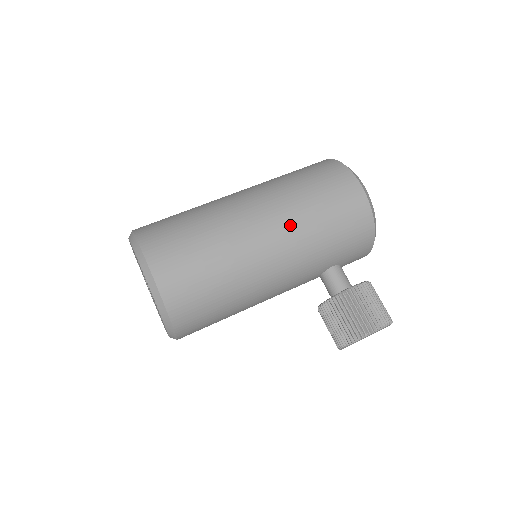
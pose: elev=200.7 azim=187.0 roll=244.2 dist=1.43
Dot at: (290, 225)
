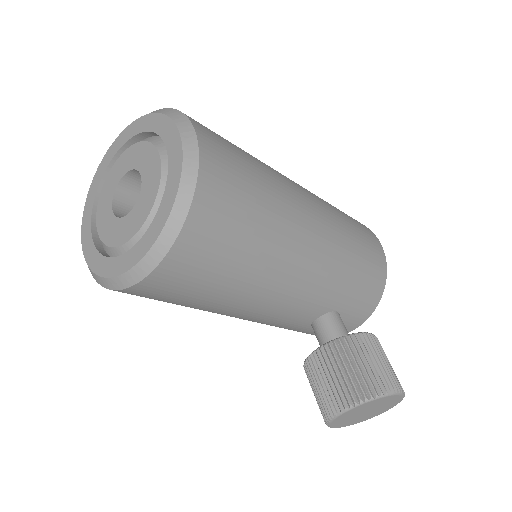
Dot at: (332, 223)
